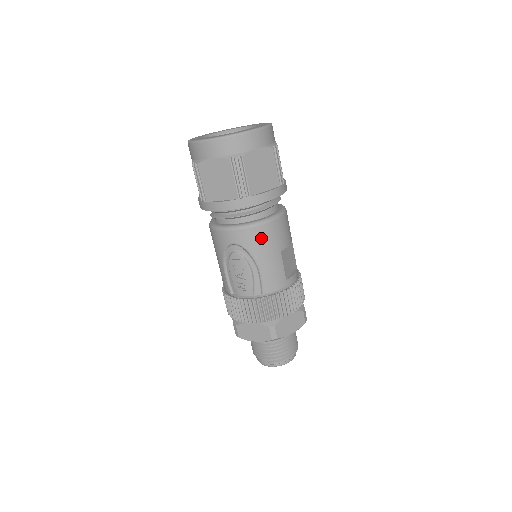
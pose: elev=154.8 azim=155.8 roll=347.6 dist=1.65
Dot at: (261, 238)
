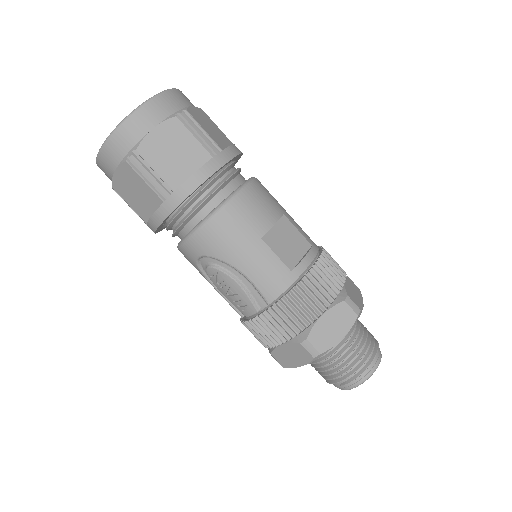
Dot at: (222, 235)
